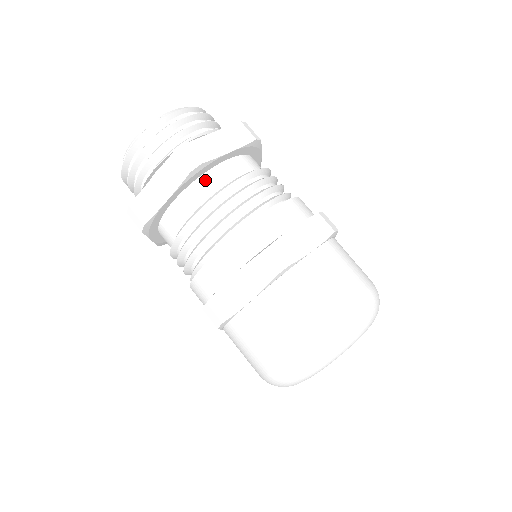
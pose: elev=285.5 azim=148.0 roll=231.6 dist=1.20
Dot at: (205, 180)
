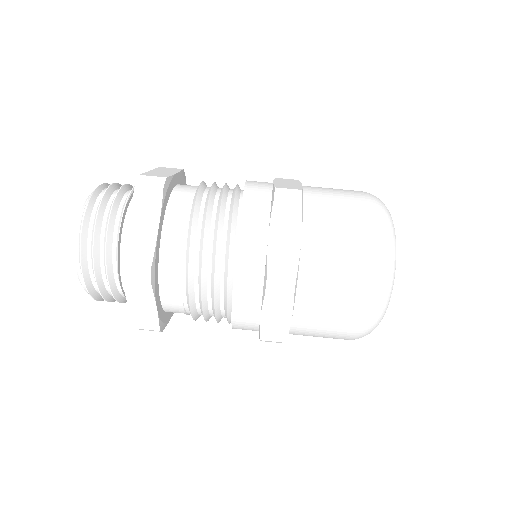
Dot at: (175, 198)
